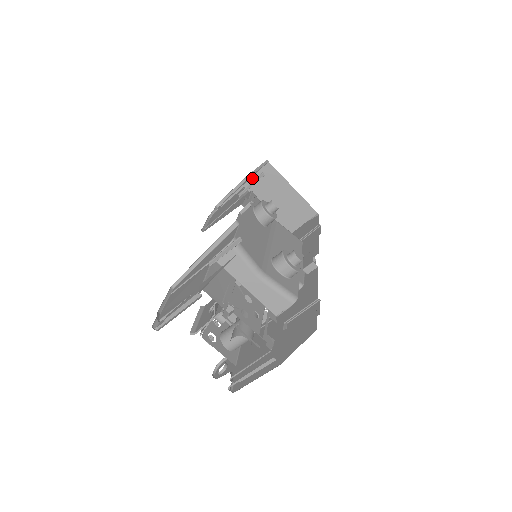
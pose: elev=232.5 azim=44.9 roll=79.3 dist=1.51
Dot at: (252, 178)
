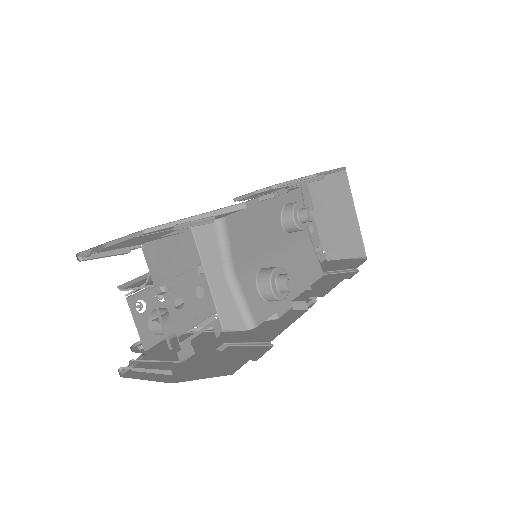
Dot at: occluded
